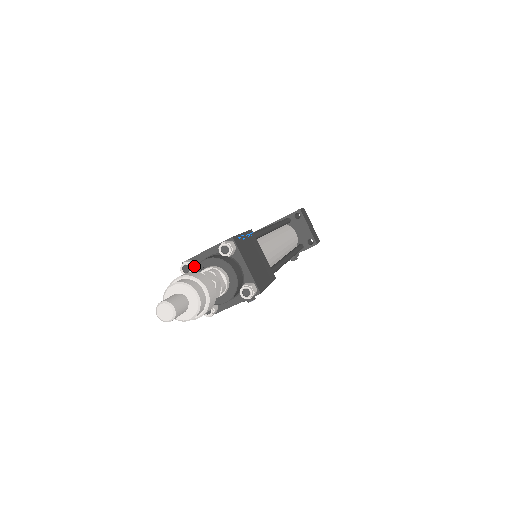
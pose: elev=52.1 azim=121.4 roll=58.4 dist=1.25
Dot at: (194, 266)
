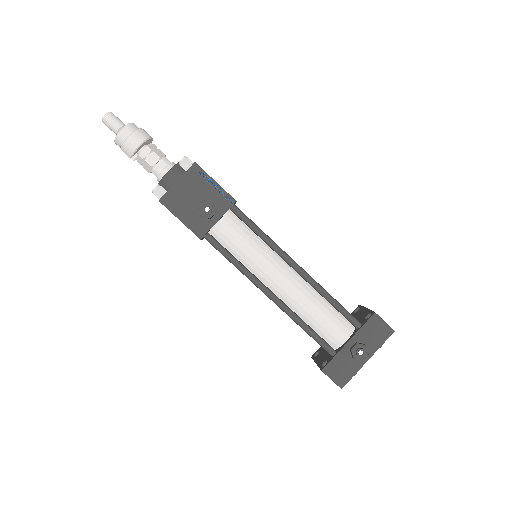
Dot at: occluded
